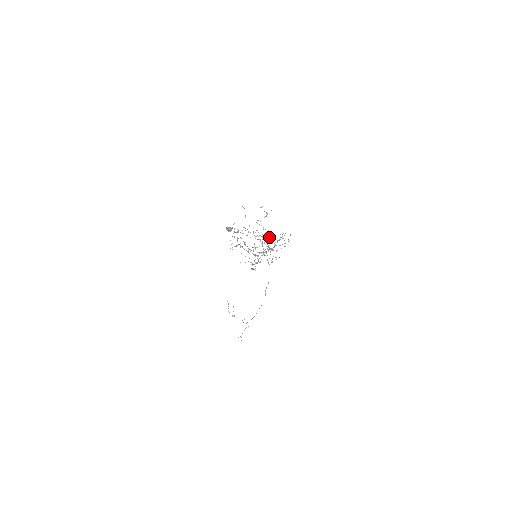
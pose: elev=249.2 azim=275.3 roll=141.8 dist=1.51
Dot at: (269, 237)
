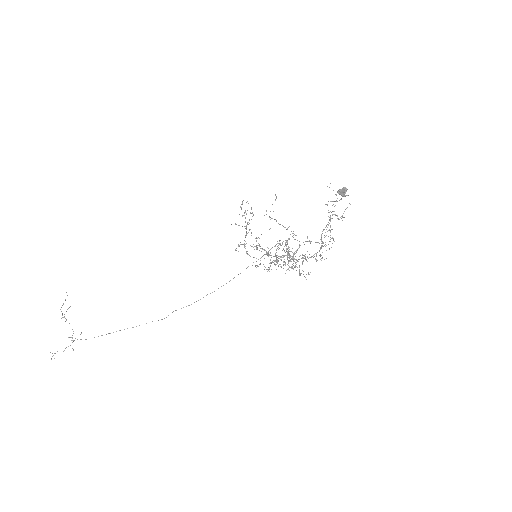
Dot at: (322, 243)
